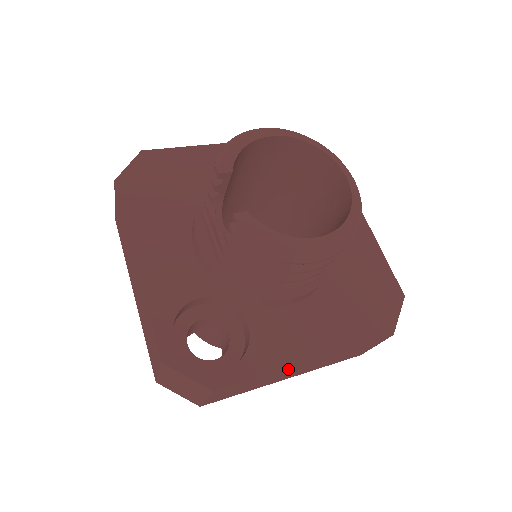
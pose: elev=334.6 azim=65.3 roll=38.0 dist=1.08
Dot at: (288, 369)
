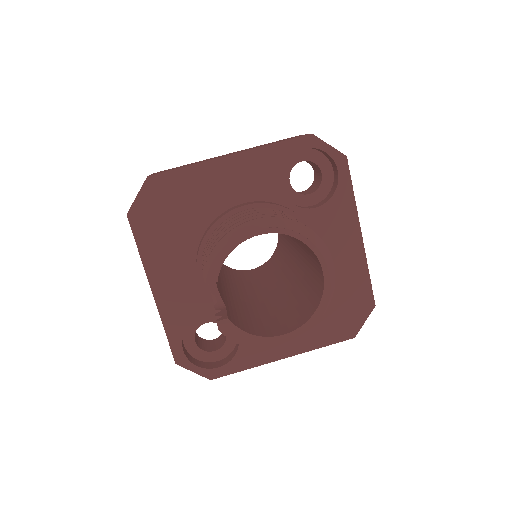
Dot at: occluded
